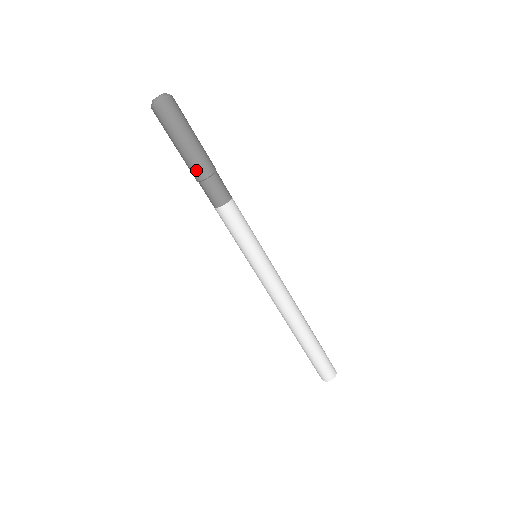
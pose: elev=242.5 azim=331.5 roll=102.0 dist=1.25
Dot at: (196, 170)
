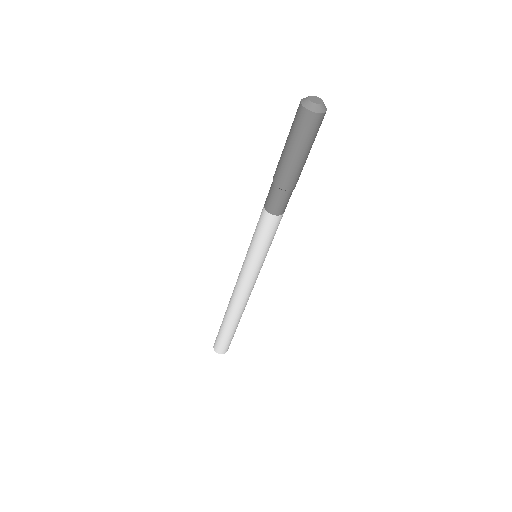
Dot at: (285, 179)
